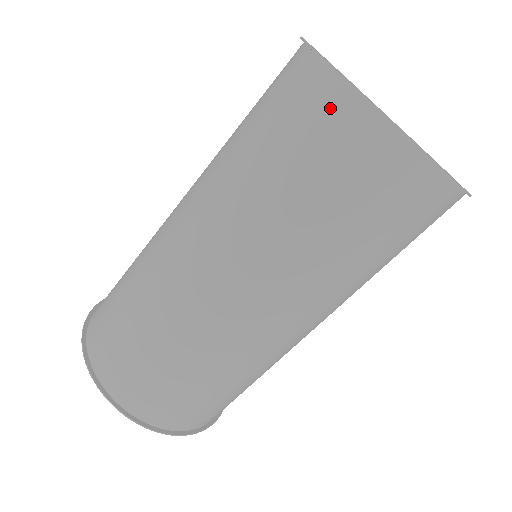
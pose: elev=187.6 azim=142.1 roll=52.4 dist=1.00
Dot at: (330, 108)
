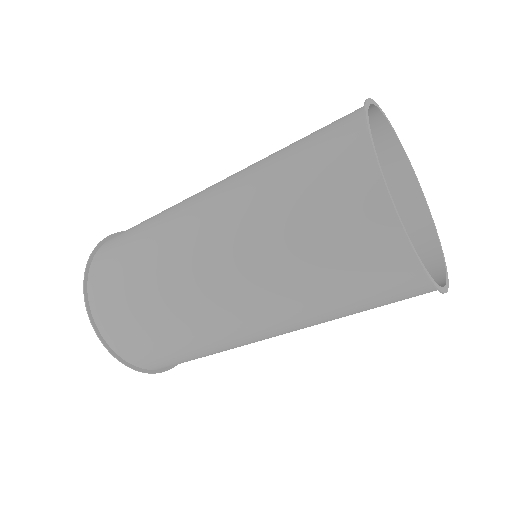
Dot at: (356, 178)
